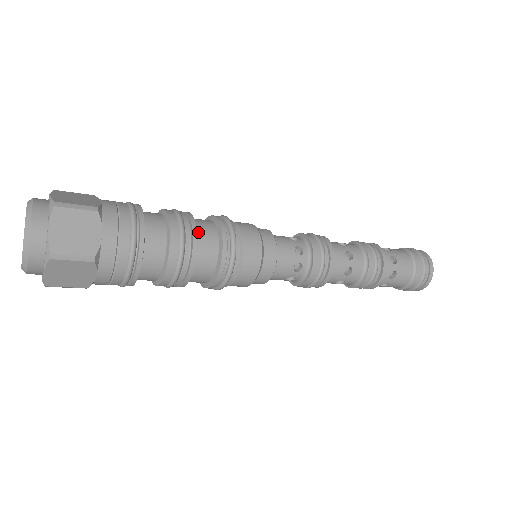
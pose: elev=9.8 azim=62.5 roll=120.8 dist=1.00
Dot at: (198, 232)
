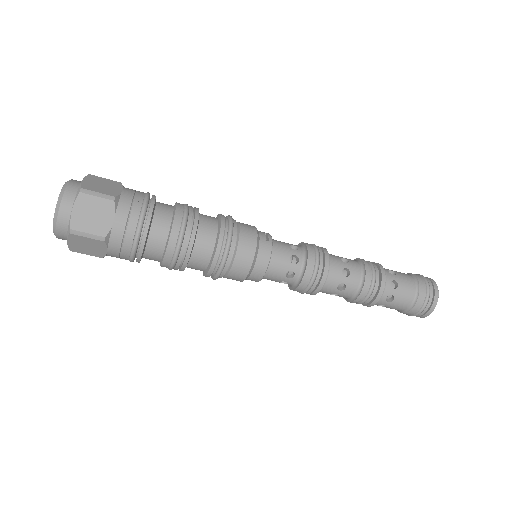
Dot at: (199, 229)
